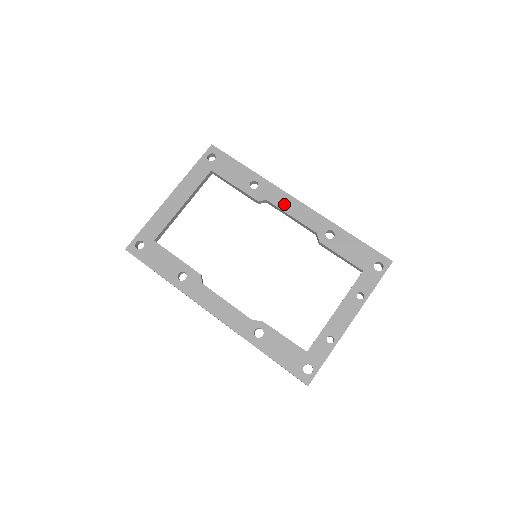
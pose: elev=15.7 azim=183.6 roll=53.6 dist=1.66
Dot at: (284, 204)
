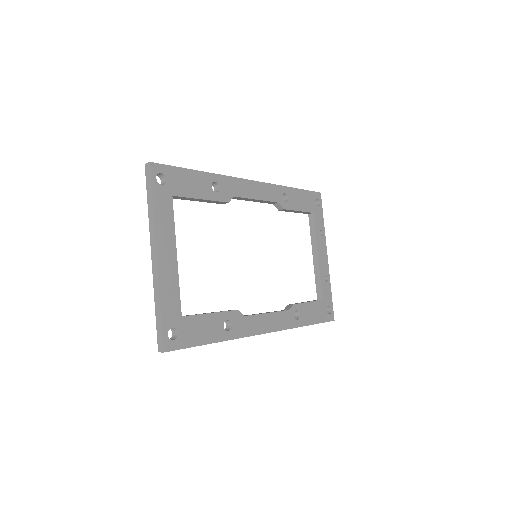
Dot at: (247, 191)
